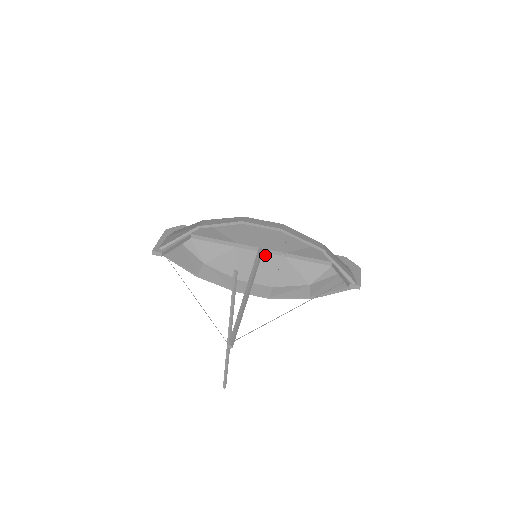
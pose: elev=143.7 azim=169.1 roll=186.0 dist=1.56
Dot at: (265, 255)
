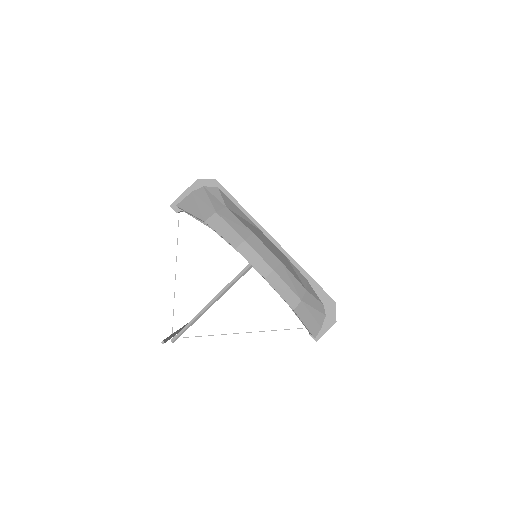
Dot at: occluded
